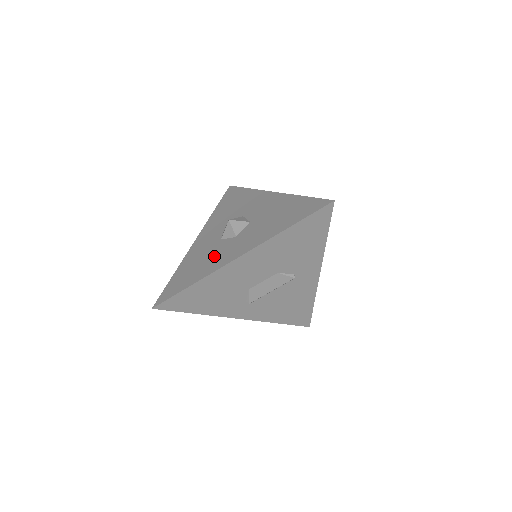
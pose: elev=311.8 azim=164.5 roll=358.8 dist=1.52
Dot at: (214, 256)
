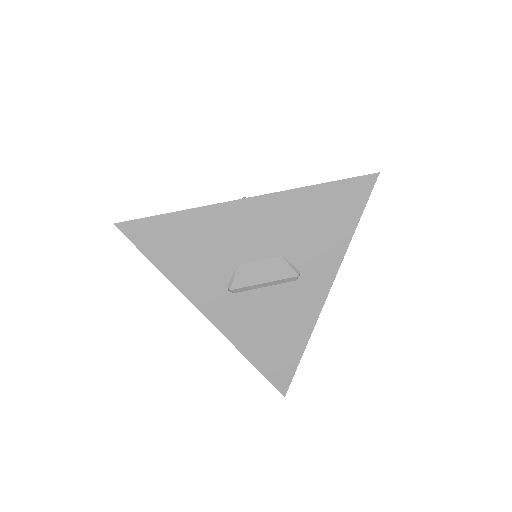
Dot at: occluded
